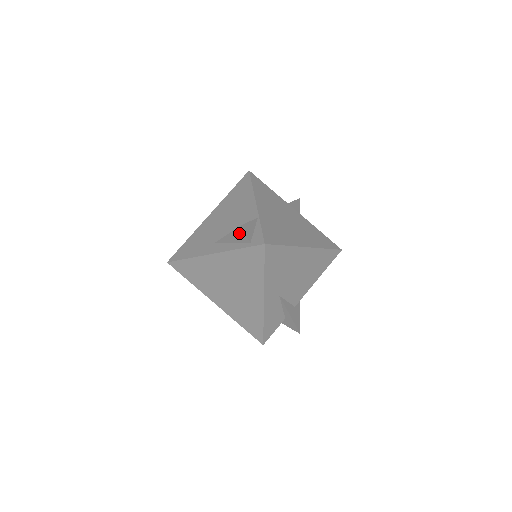
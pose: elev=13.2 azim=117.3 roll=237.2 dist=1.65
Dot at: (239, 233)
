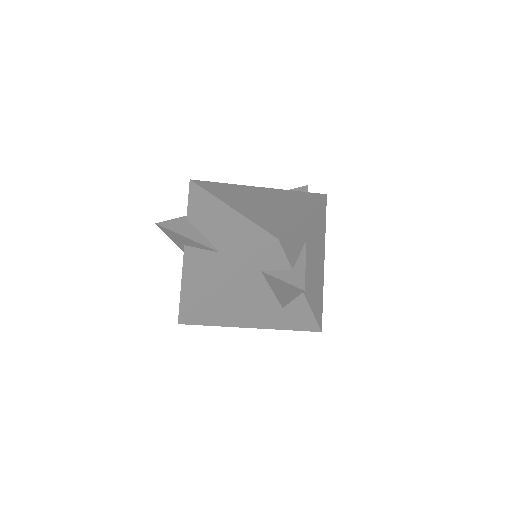
Dot at: (300, 190)
